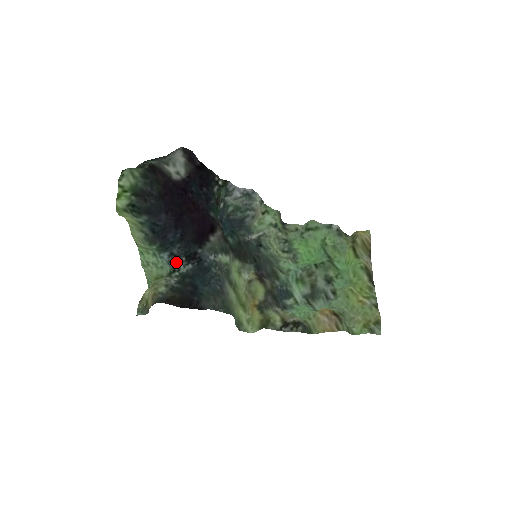
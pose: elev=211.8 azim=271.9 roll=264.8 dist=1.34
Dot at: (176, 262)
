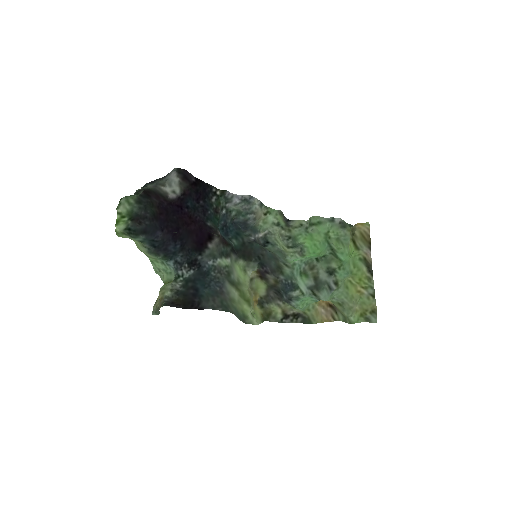
Dot at: (180, 269)
